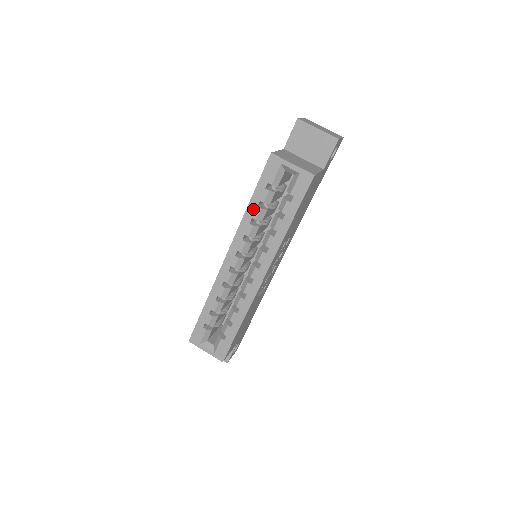
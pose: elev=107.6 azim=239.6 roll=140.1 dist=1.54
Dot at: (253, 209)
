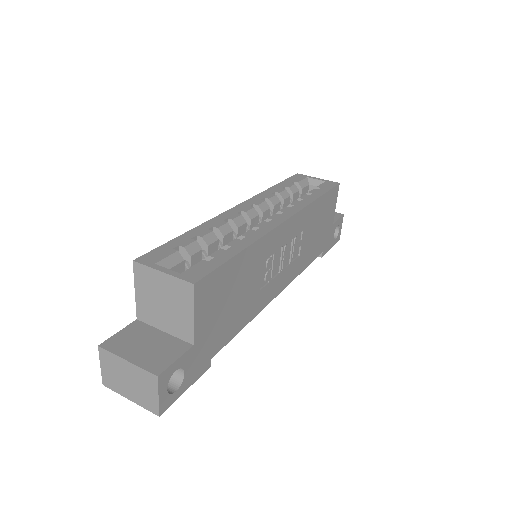
Dot at: (277, 189)
